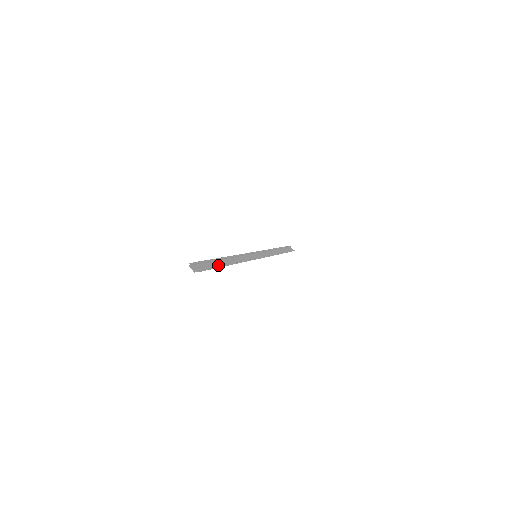
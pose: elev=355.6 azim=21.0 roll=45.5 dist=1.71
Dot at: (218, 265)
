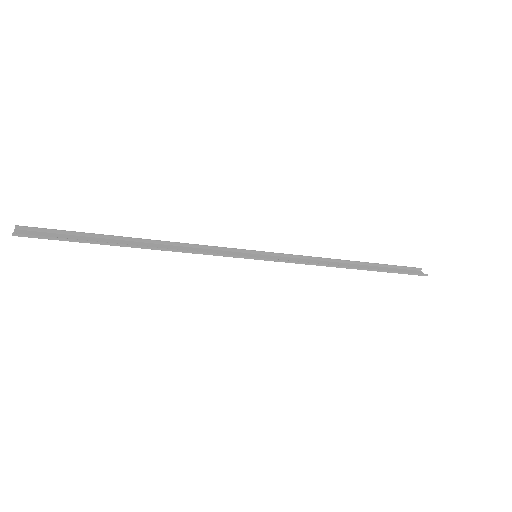
Dot at: (103, 242)
